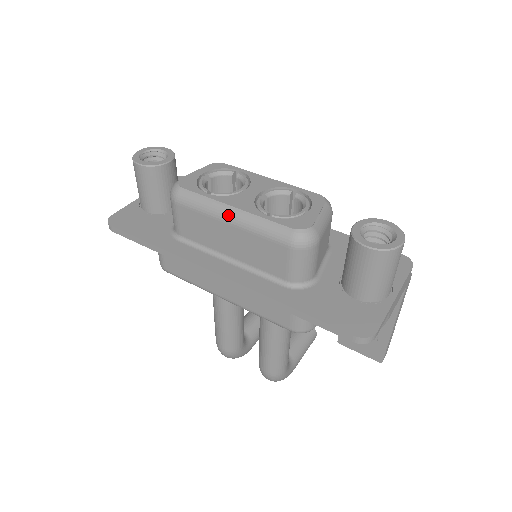
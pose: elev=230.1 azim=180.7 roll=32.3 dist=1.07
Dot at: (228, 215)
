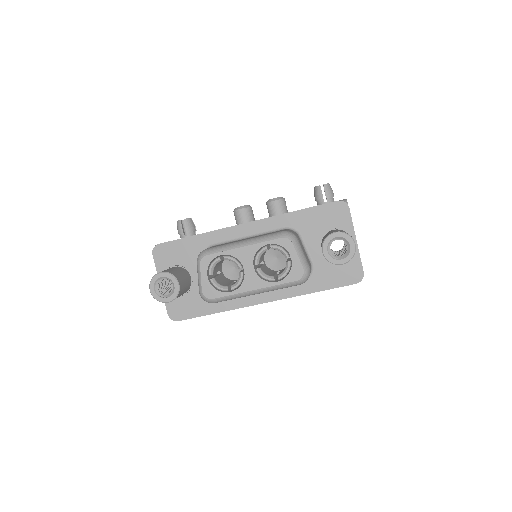
Dot at: (254, 294)
